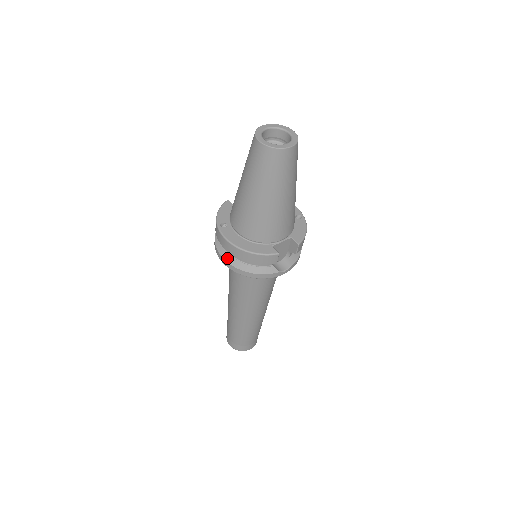
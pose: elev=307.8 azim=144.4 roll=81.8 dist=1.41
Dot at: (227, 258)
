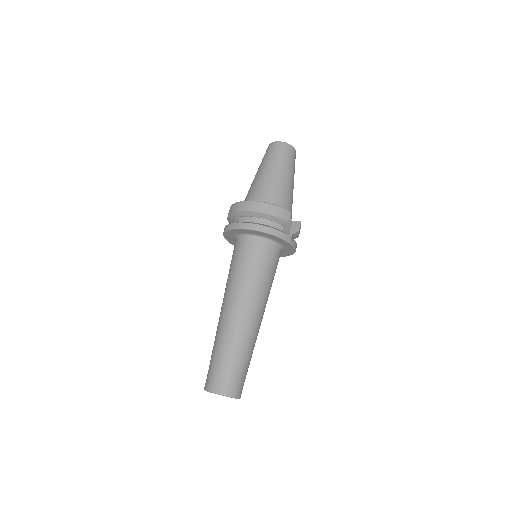
Dot at: (245, 222)
